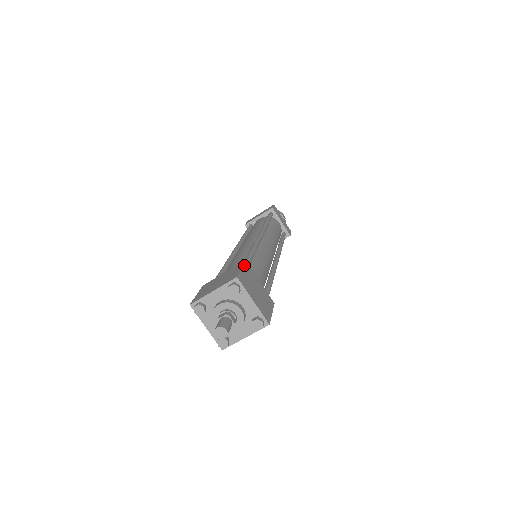
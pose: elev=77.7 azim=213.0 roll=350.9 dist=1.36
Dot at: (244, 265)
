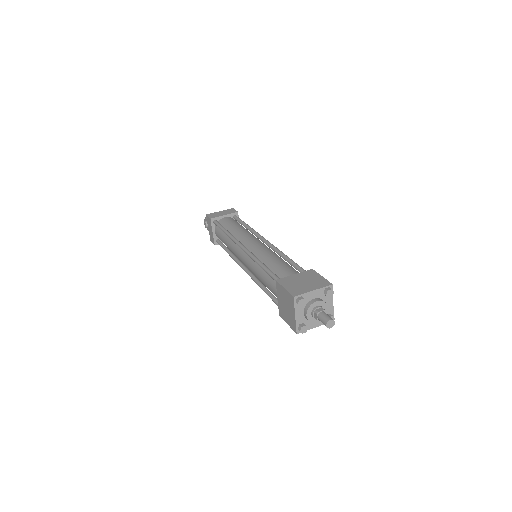
Dot at: (317, 273)
